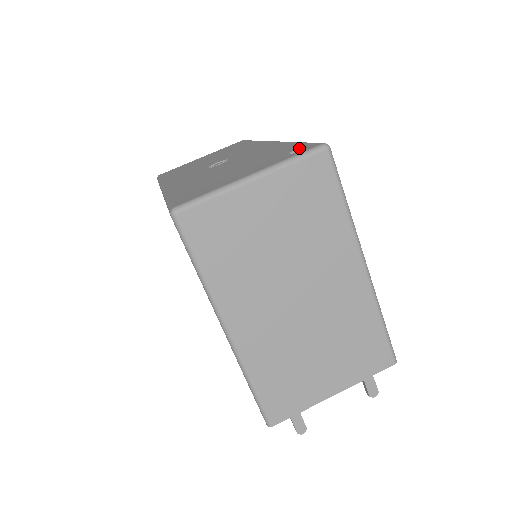
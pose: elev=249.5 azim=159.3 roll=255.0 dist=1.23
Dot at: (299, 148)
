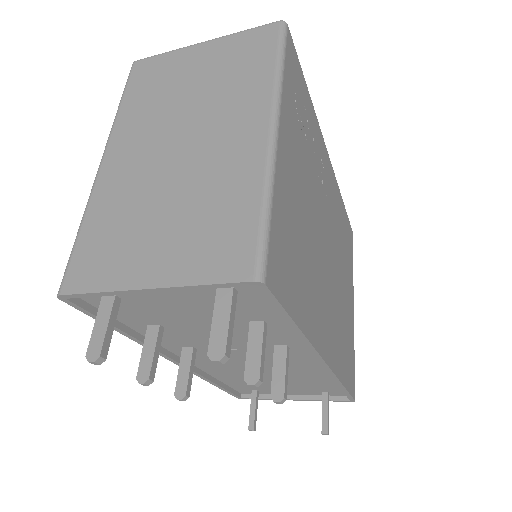
Dot at: occluded
